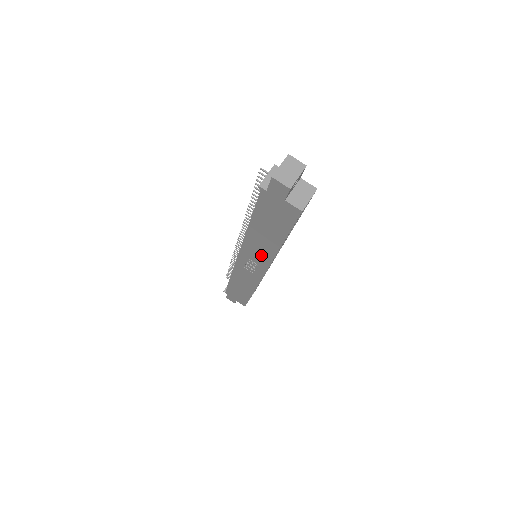
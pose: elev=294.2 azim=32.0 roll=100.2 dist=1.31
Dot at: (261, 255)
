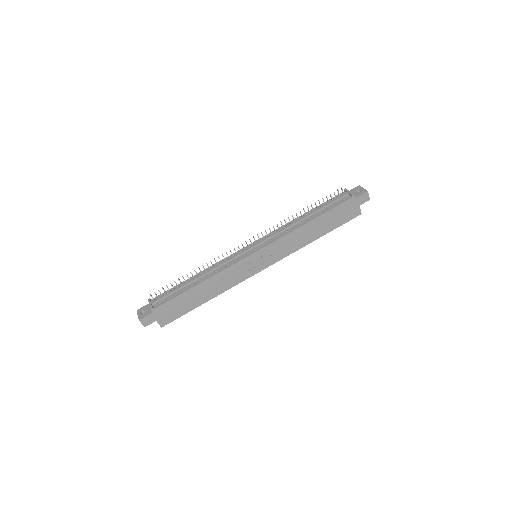
Dot at: (287, 248)
